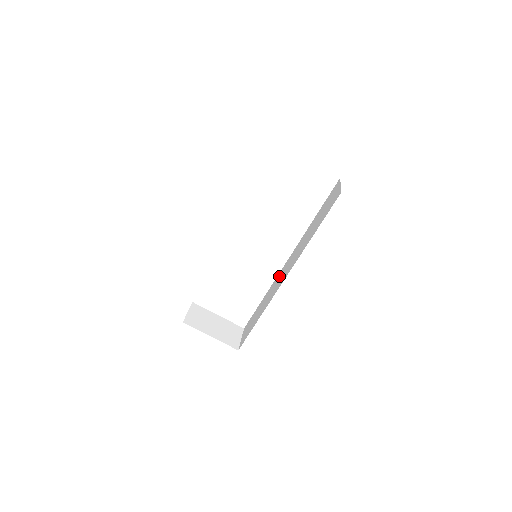
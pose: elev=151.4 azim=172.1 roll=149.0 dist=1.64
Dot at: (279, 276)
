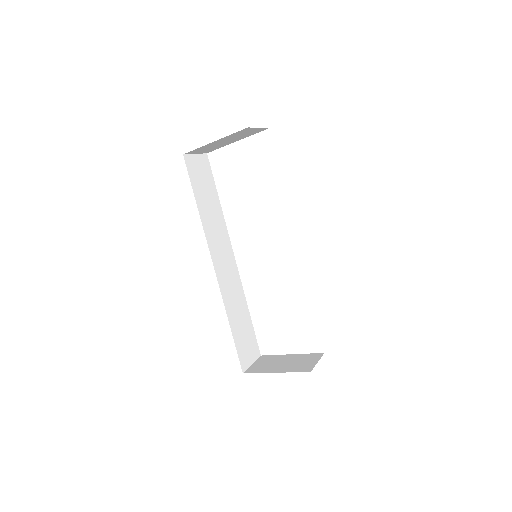
Dot at: occluded
